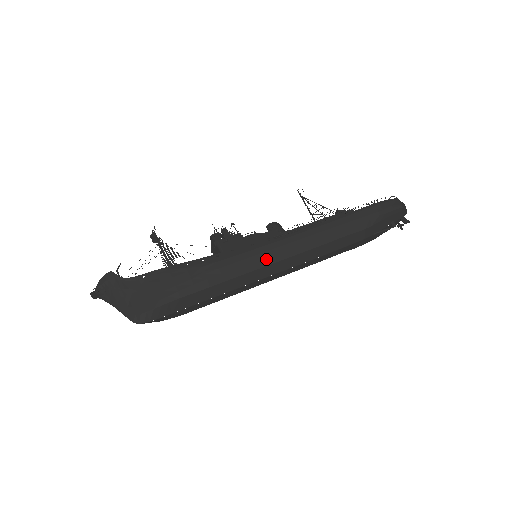
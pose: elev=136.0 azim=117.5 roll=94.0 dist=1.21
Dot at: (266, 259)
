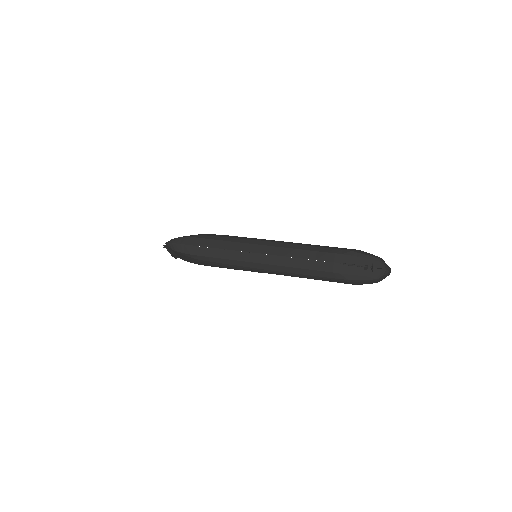
Dot at: (253, 241)
